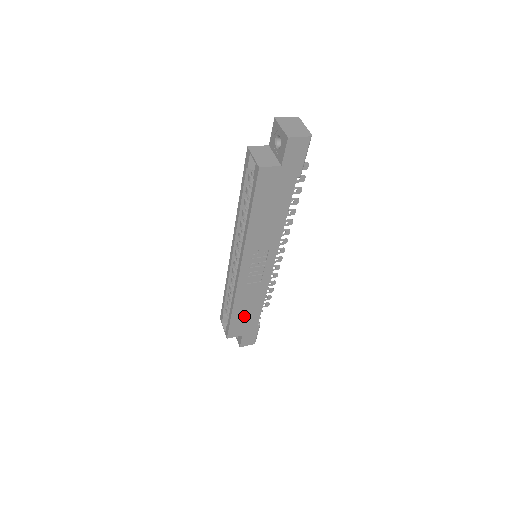
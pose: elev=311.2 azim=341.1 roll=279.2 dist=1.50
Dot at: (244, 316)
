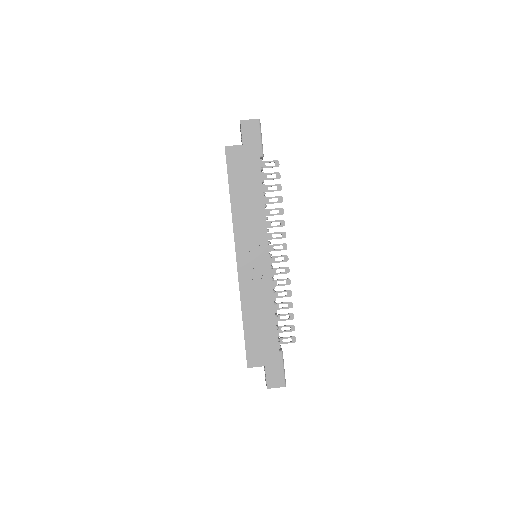
Dot at: (258, 331)
